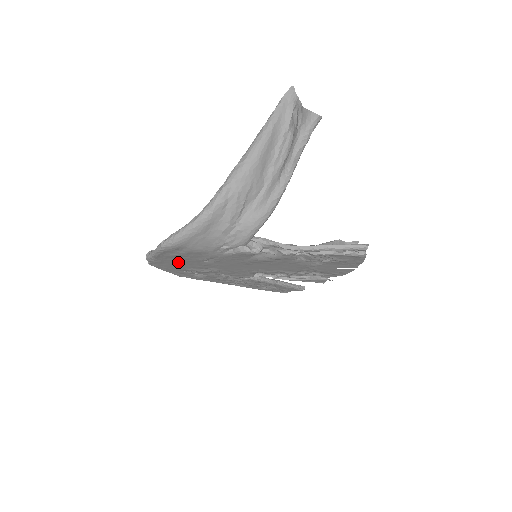
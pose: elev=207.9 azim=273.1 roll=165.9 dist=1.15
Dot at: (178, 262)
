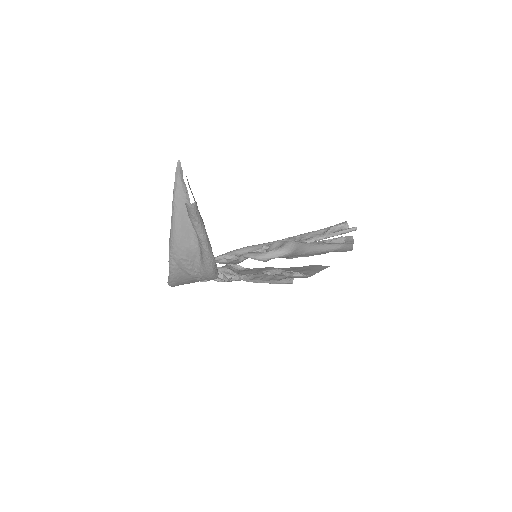
Dot at: occluded
